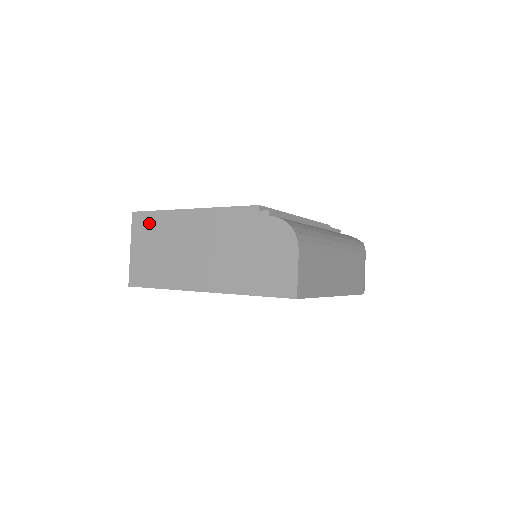
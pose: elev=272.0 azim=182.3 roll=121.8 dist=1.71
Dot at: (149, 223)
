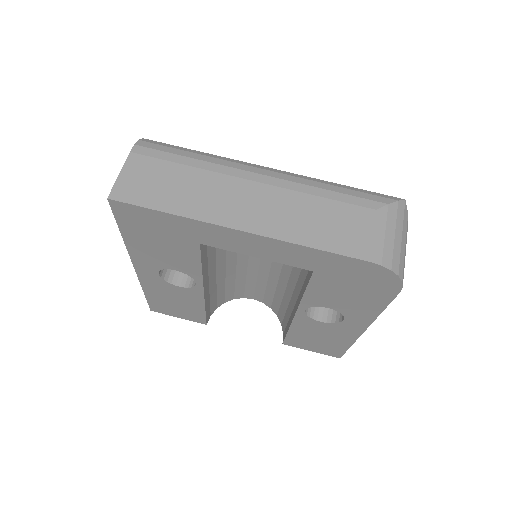
Dot at: occluded
